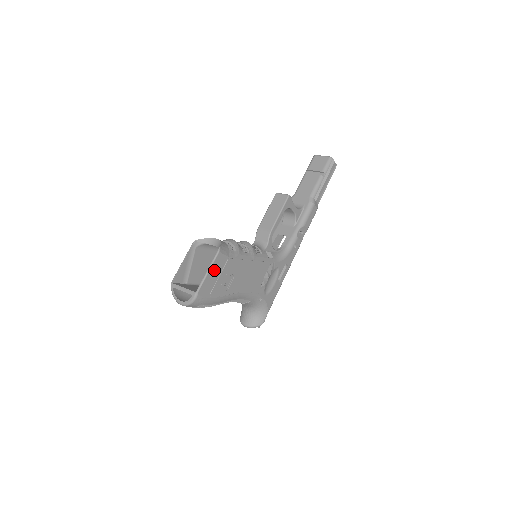
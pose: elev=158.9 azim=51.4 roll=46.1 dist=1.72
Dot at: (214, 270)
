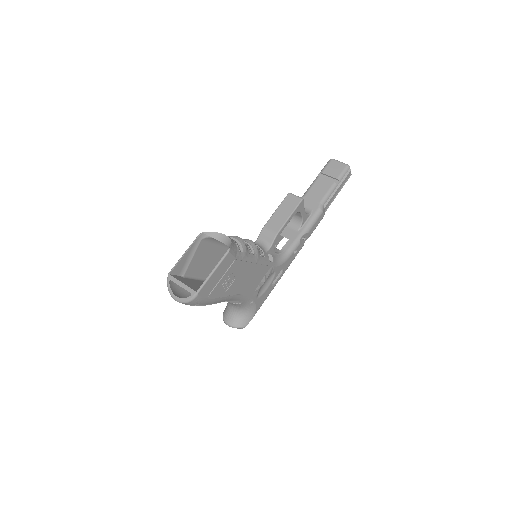
Dot at: (219, 270)
